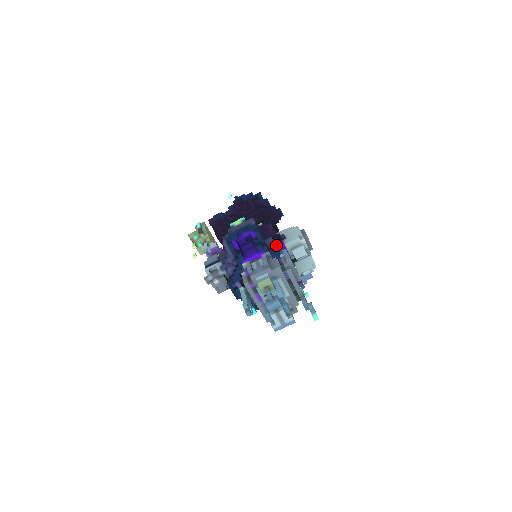
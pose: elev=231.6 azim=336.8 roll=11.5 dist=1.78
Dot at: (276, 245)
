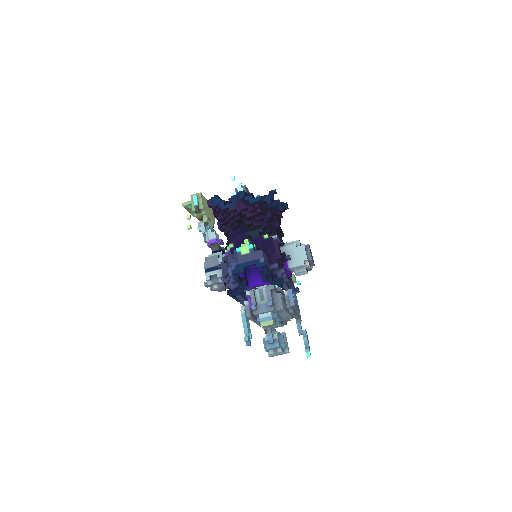
Dot at: (280, 270)
